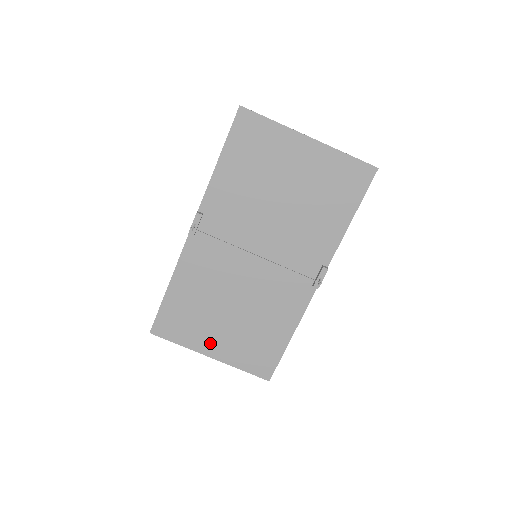
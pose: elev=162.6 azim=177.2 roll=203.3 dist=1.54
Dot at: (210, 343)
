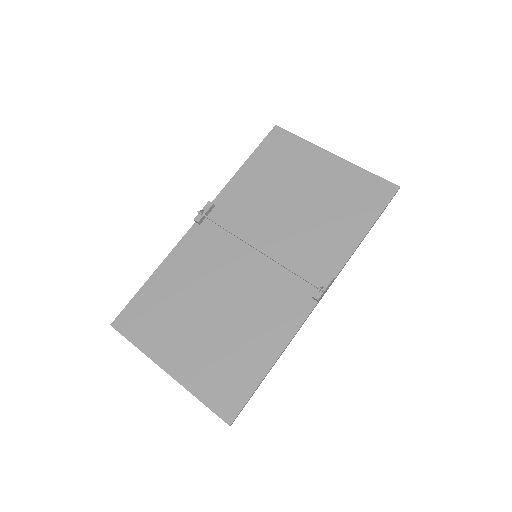
Dot at: (173, 352)
